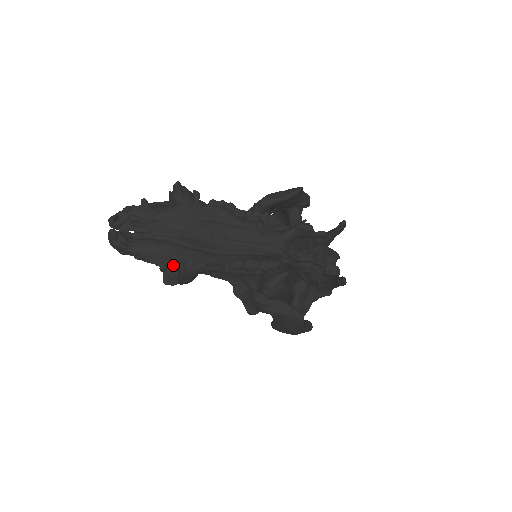
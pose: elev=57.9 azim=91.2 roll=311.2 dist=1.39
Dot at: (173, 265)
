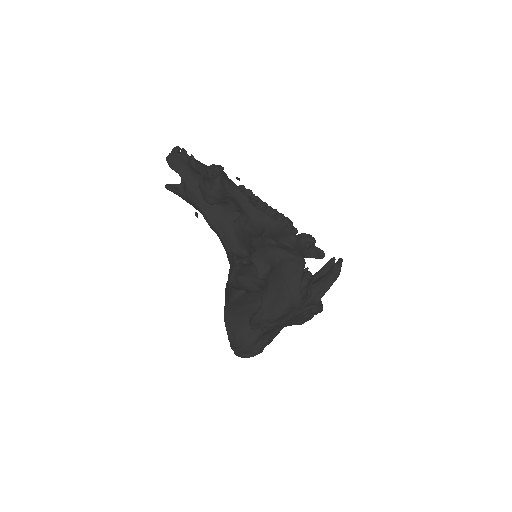
Dot at: occluded
